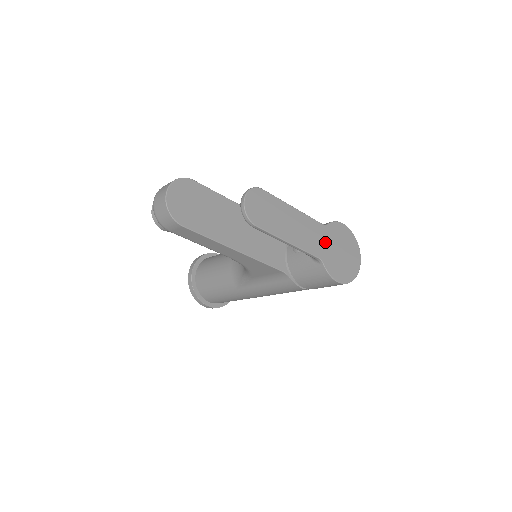
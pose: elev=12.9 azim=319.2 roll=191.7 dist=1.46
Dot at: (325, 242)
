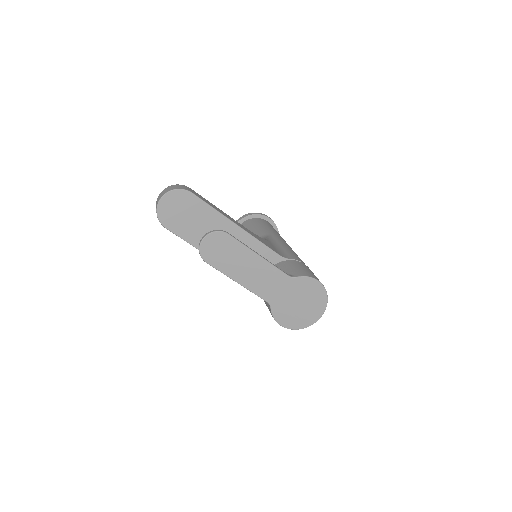
Dot at: (283, 291)
